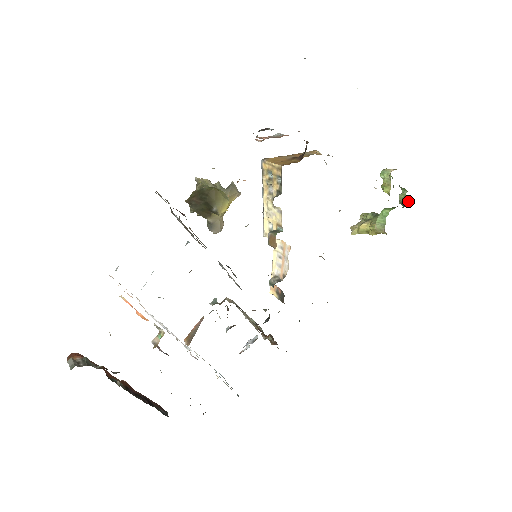
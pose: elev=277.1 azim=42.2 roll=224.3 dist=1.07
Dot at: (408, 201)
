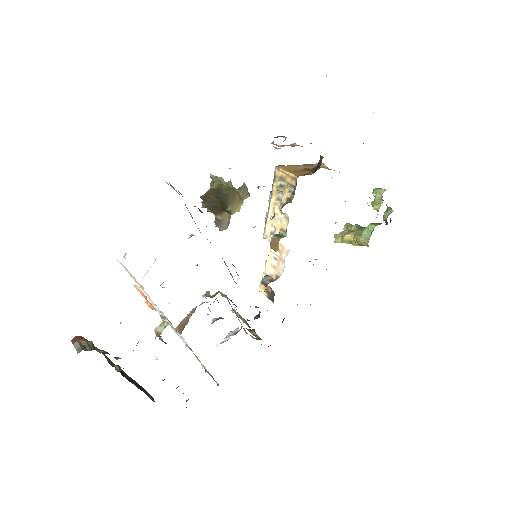
Dot at: (390, 219)
